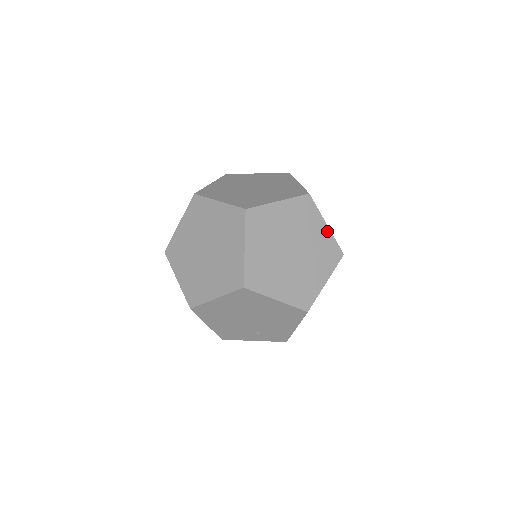
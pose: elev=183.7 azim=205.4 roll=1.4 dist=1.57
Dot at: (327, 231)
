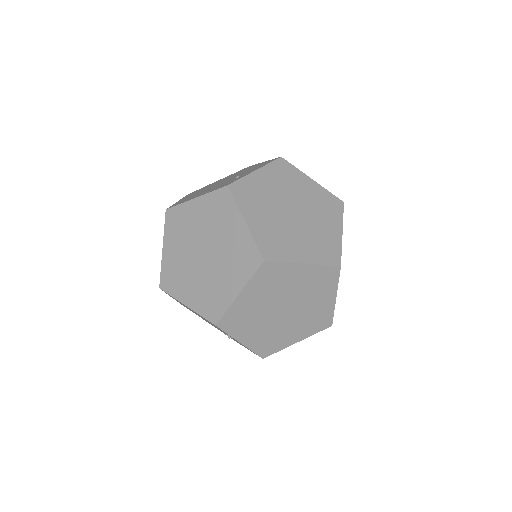
Dot at: occluded
